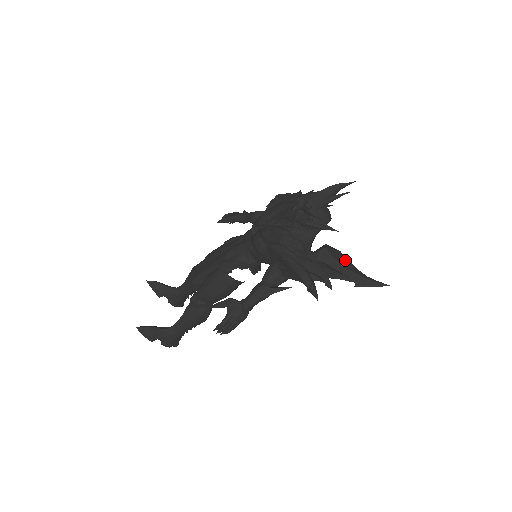
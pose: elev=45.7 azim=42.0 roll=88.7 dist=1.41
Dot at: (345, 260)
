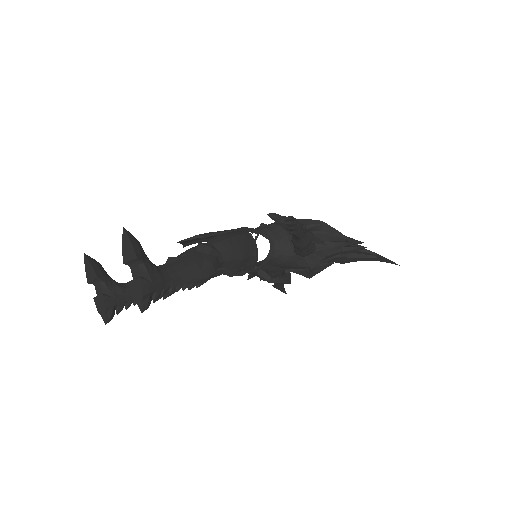
Dot at: occluded
